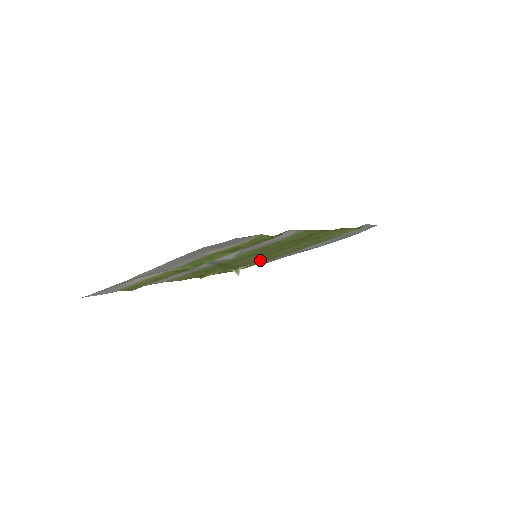
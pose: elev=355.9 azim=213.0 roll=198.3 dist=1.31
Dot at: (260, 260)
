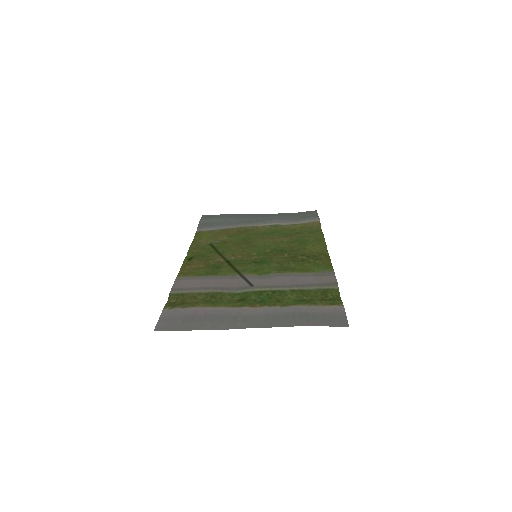
Dot at: (233, 239)
